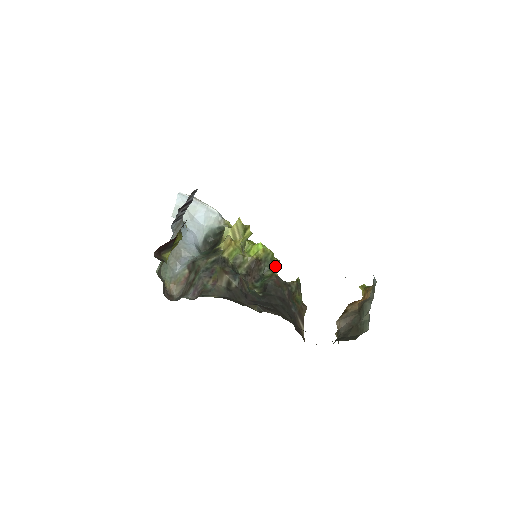
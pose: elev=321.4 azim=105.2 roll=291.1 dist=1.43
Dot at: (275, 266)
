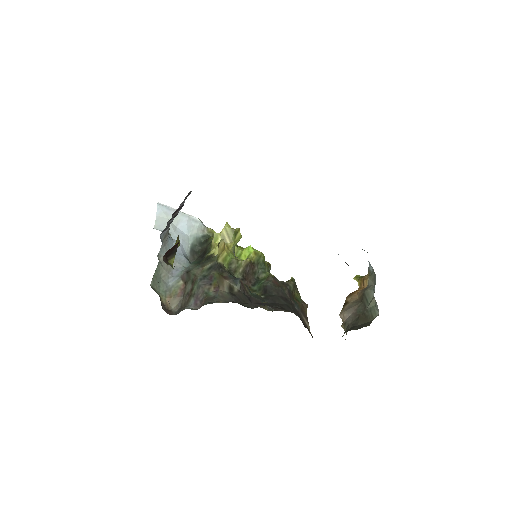
Dot at: (268, 268)
